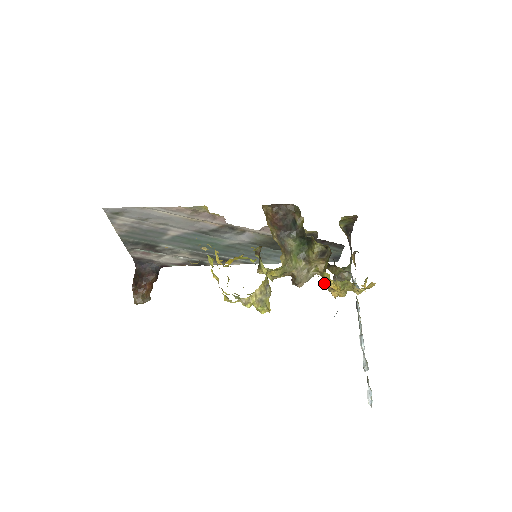
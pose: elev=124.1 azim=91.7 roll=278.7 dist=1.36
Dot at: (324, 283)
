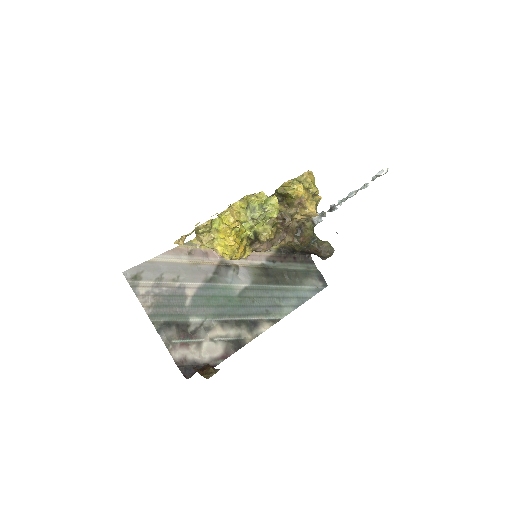
Dot at: (287, 182)
